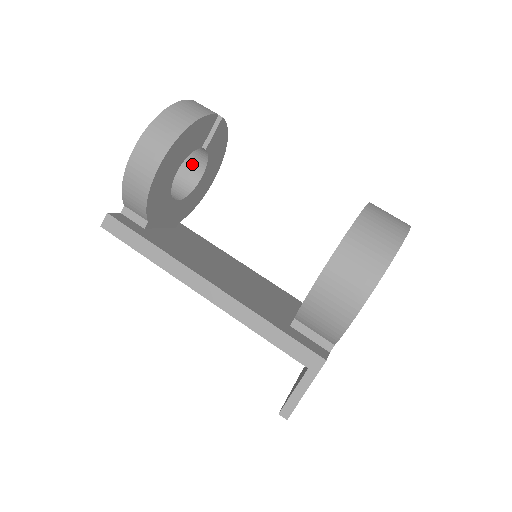
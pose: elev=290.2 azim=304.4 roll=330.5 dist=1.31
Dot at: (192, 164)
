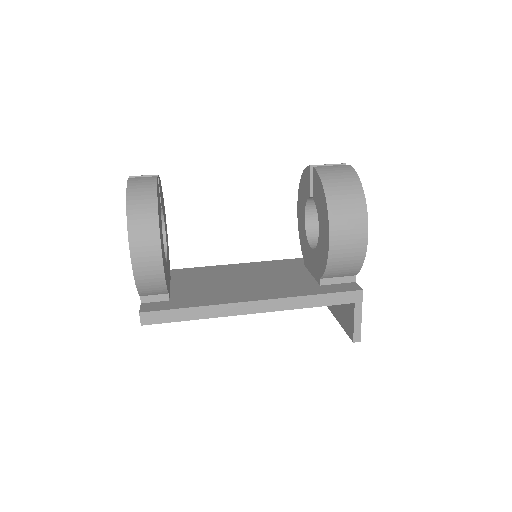
Dot at: occluded
